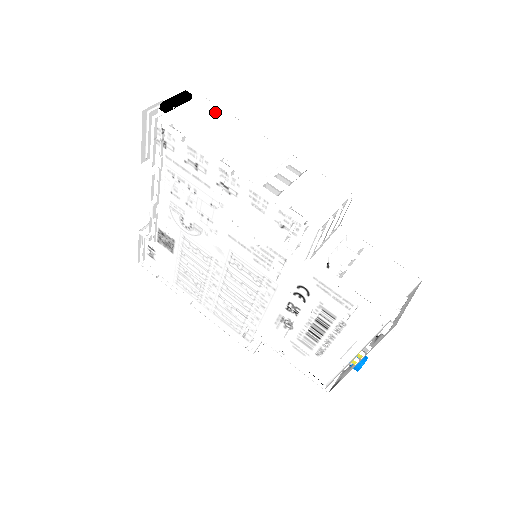
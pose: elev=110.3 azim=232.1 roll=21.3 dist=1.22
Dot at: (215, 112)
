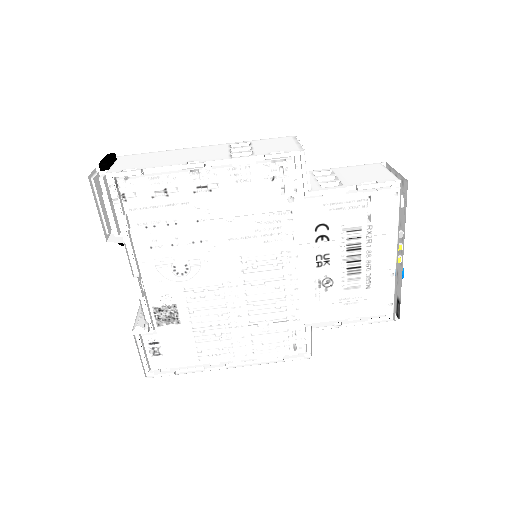
Dot at: (144, 155)
